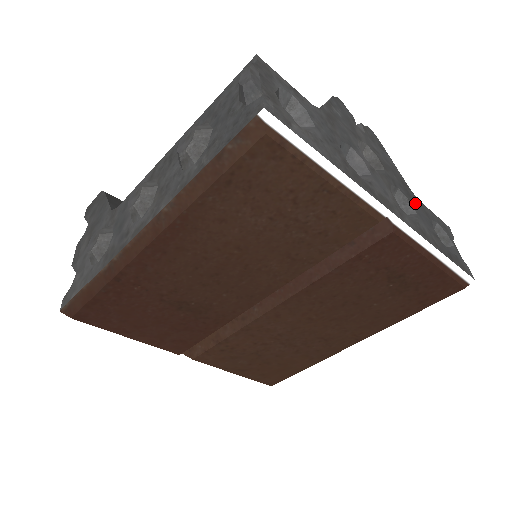
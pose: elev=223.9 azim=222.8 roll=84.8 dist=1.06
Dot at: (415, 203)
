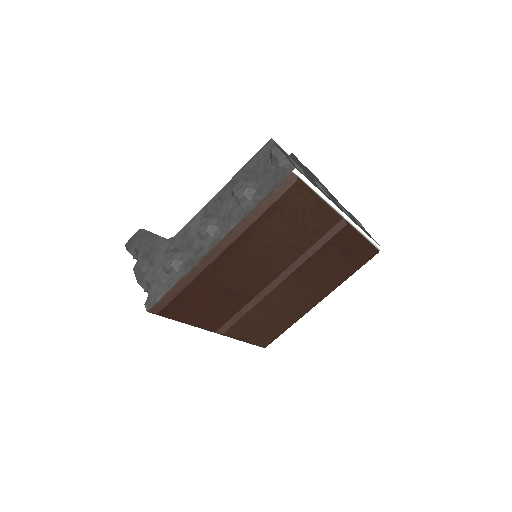
Dot at: (345, 209)
